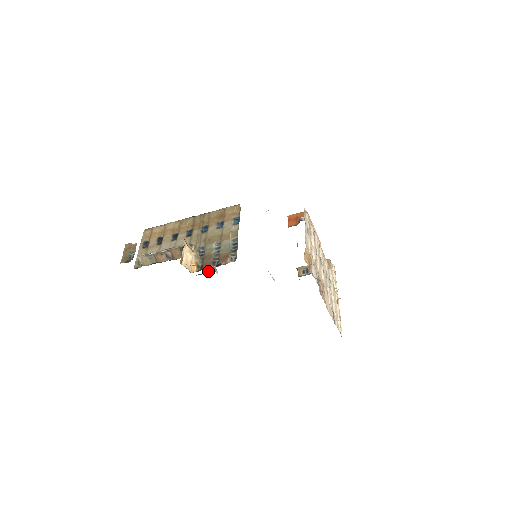
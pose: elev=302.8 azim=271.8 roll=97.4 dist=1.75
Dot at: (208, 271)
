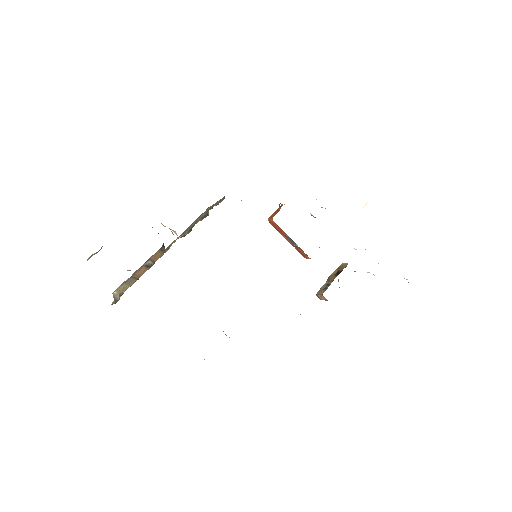
Dot at: occluded
